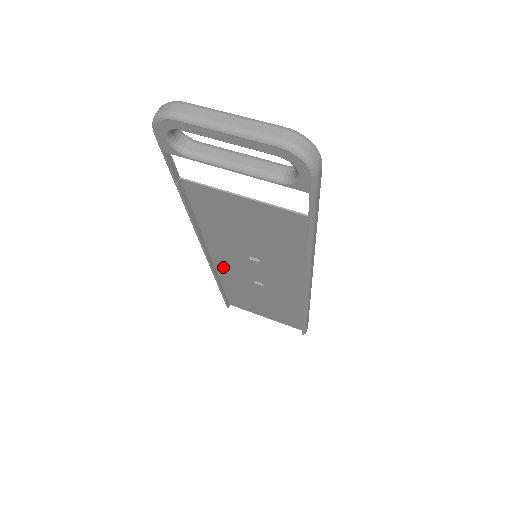
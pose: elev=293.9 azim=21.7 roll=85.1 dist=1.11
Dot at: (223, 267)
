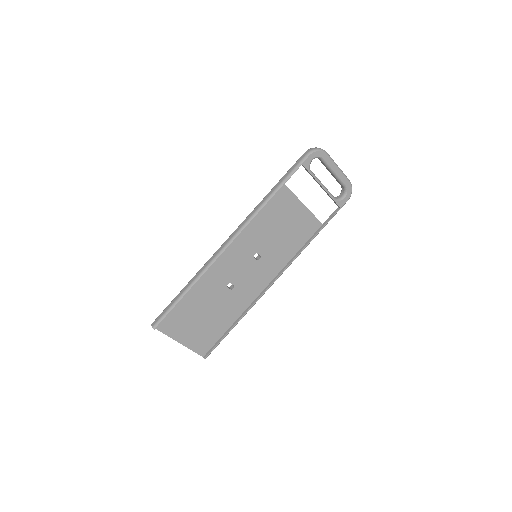
Dot at: (218, 266)
